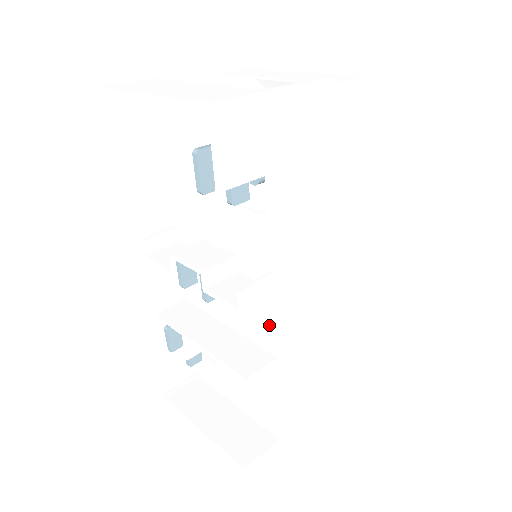
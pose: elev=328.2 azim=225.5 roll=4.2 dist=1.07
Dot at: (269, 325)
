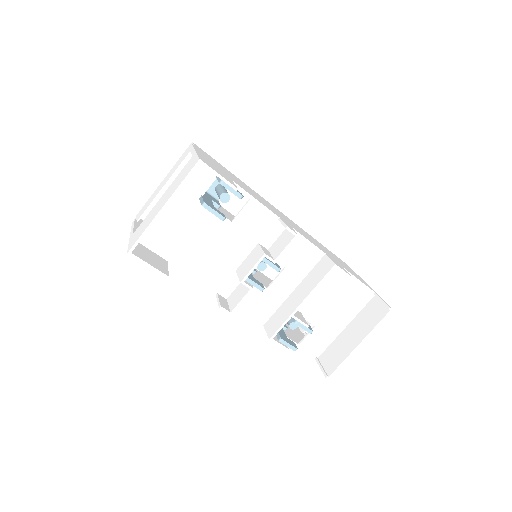
Dot at: (306, 246)
